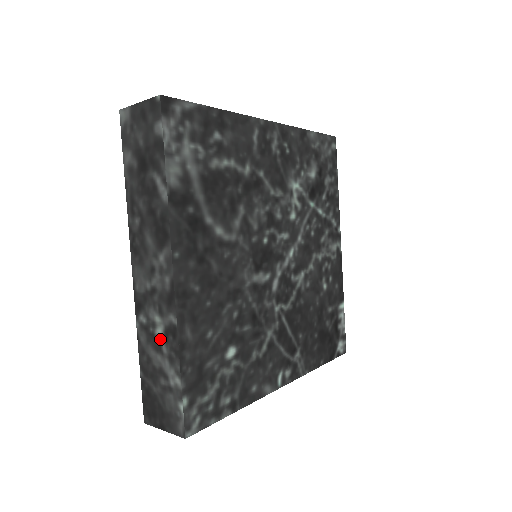
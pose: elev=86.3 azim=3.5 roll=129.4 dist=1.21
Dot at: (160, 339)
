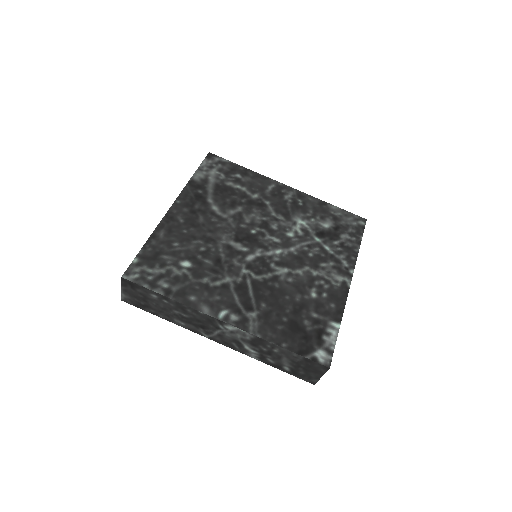
Dot at: occluded
